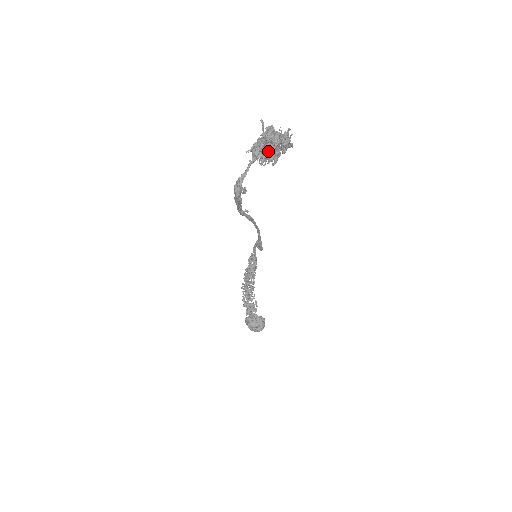
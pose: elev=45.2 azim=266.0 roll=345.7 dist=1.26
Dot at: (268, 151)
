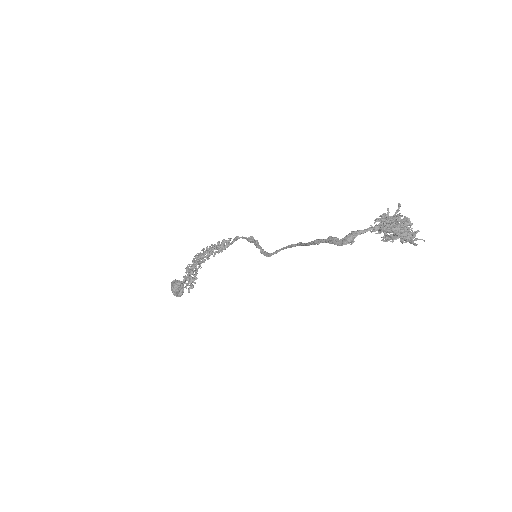
Dot at: (398, 236)
